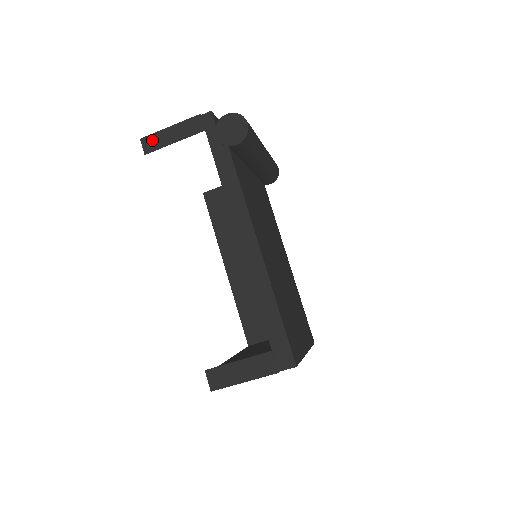
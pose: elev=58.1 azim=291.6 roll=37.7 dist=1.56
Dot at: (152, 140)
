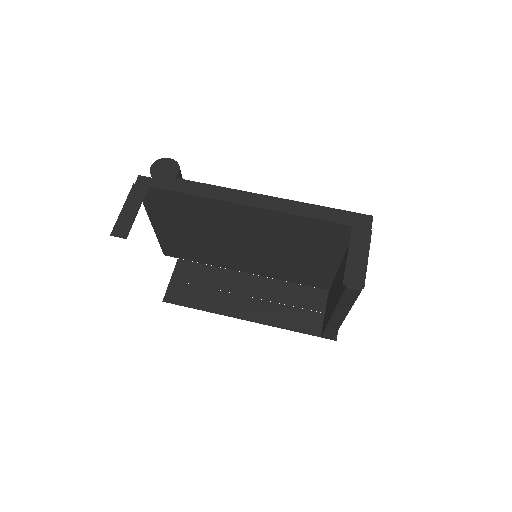
Dot at: (120, 227)
